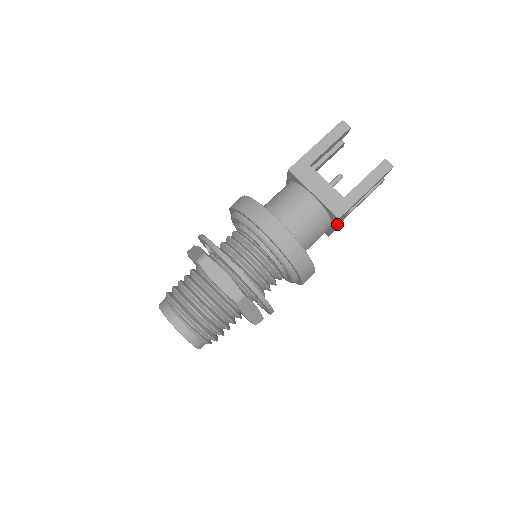
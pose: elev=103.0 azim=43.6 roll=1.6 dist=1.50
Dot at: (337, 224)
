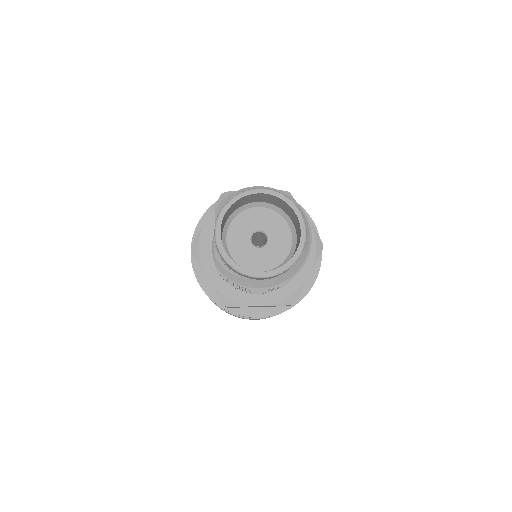
Dot at: occluded
